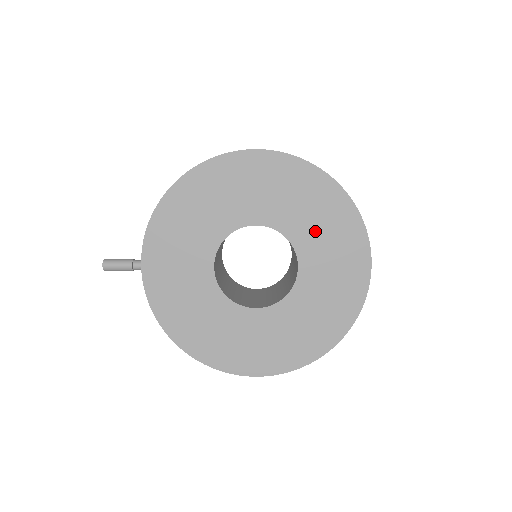
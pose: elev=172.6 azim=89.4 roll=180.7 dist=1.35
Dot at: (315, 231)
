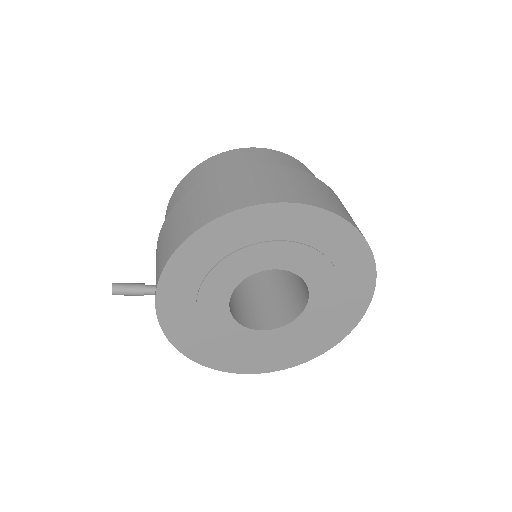
Dot at: (331, 276)
